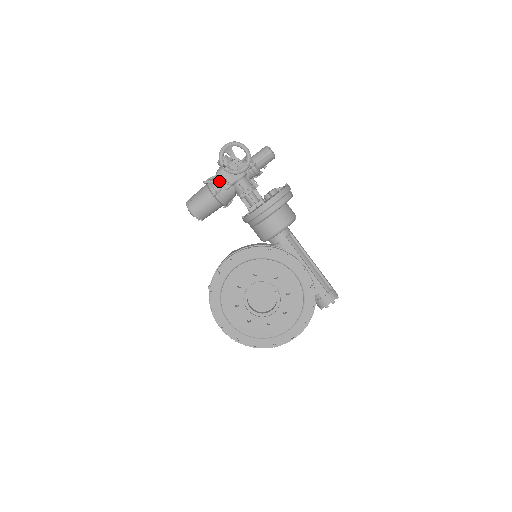
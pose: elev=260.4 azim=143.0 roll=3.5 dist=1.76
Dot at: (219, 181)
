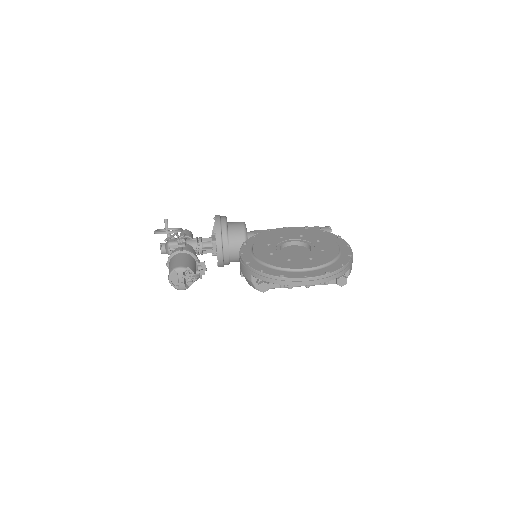
Dot at: (174, 234)
